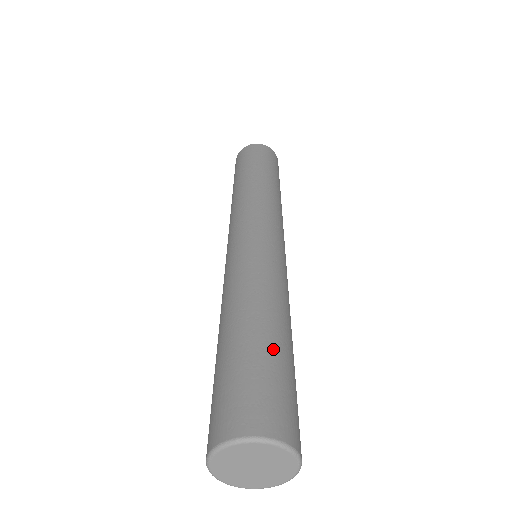
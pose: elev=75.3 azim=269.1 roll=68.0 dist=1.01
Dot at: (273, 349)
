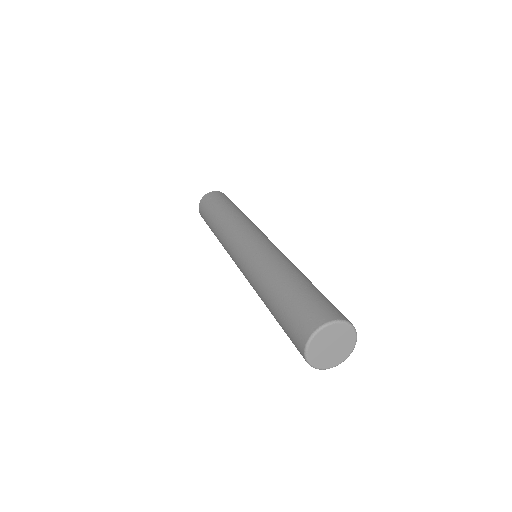
Dot at: occluded
